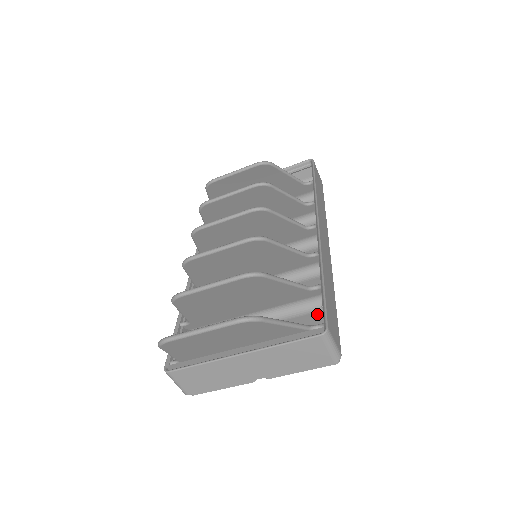
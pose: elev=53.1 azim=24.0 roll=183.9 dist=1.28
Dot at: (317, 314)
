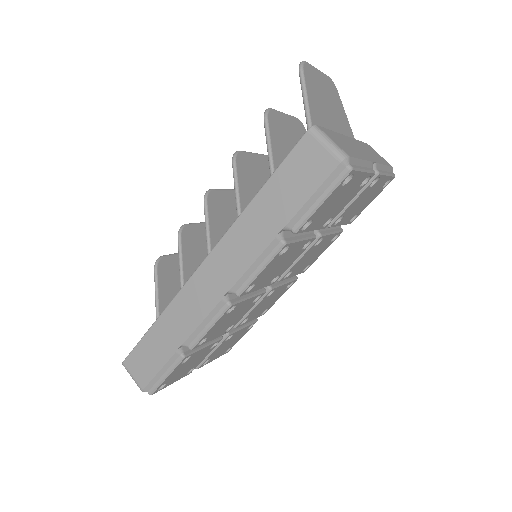
Dot at: occluded
